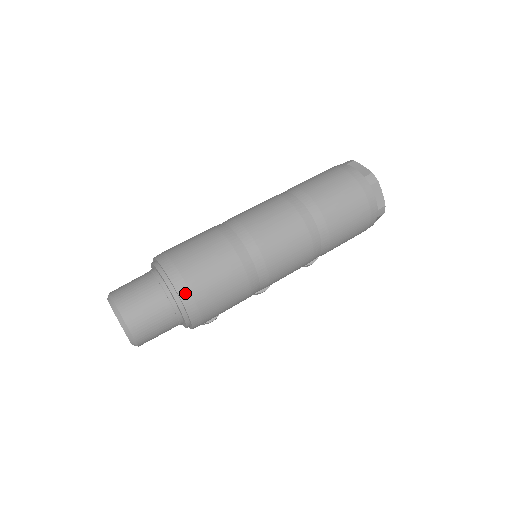
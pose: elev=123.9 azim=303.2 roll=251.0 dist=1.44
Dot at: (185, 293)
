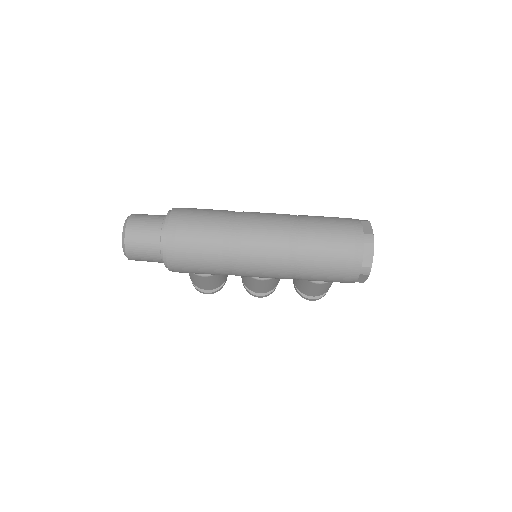
Dot at: (171, 236)
